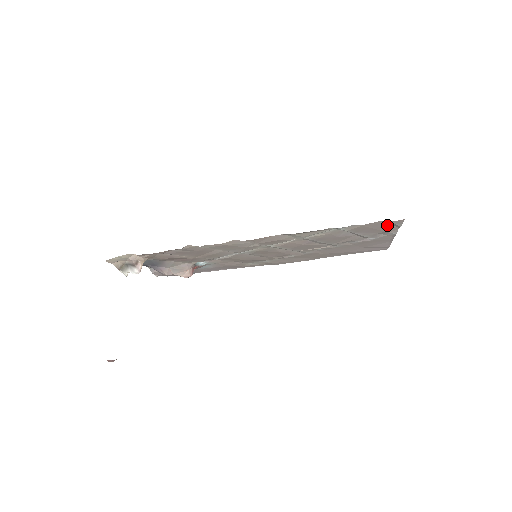
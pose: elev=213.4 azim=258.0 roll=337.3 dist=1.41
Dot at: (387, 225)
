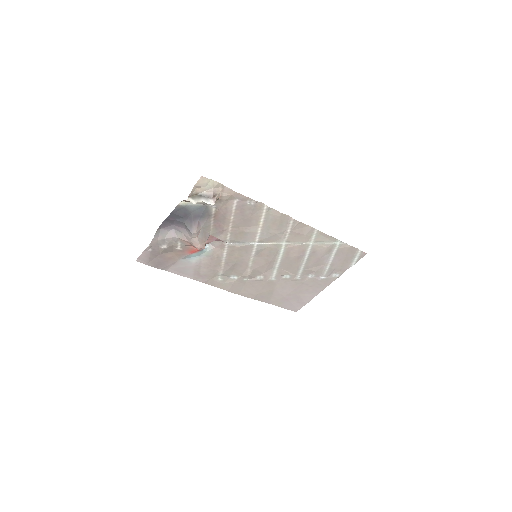
Dot at: (351, 259)
